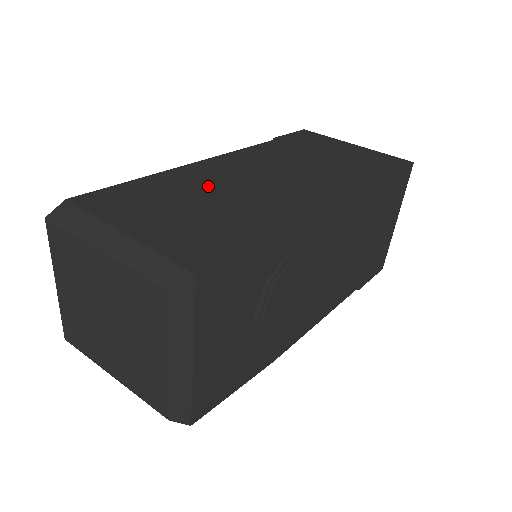
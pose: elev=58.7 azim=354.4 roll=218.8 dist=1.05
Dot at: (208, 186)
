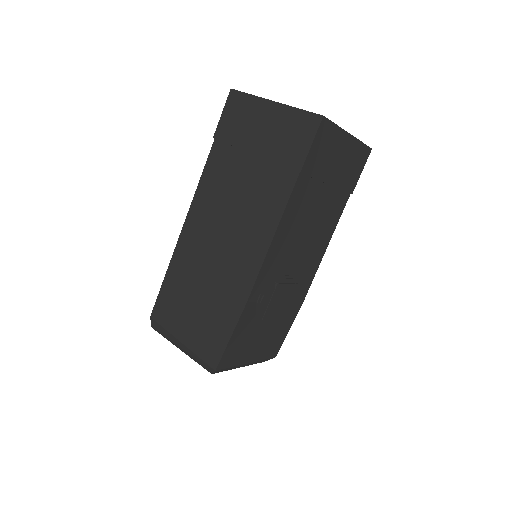
Dot at: (197, 266)
